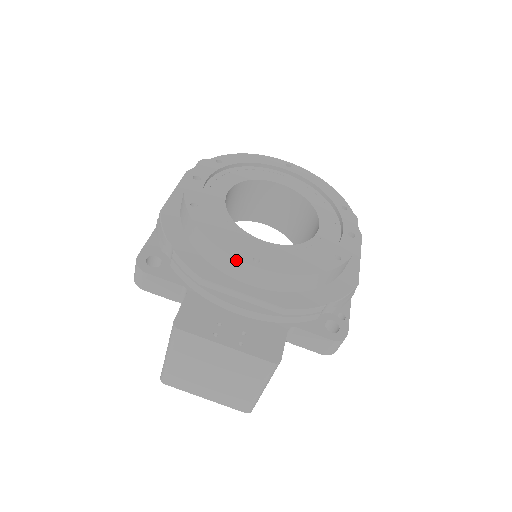
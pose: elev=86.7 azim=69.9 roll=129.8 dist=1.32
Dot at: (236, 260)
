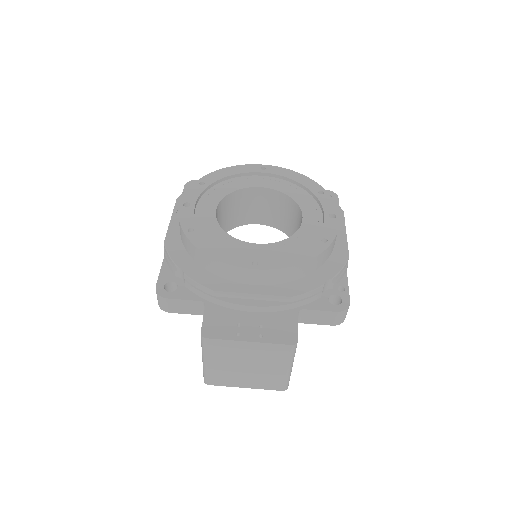
Dot at: (238, 268)
